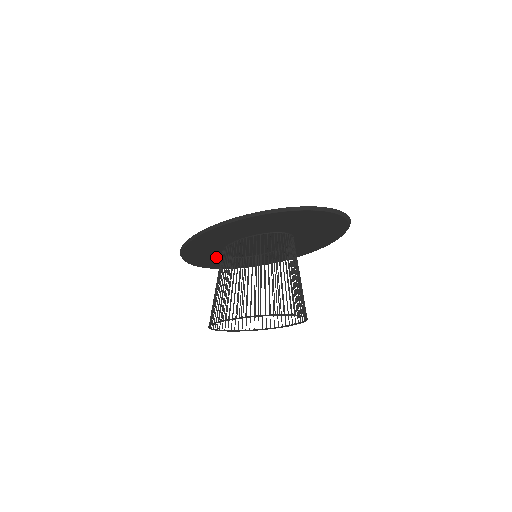
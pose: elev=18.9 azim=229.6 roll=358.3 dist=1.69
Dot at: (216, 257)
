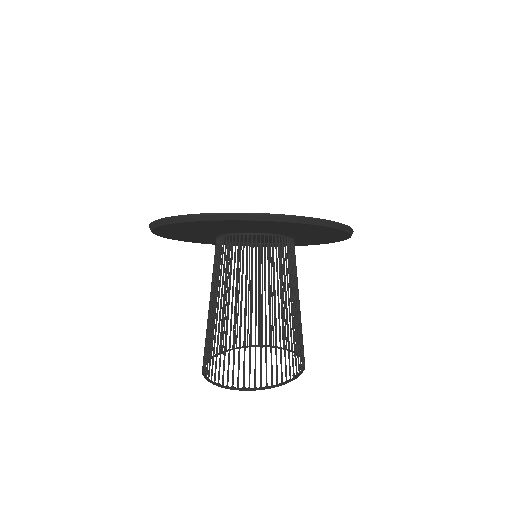
Dot at: occluded
